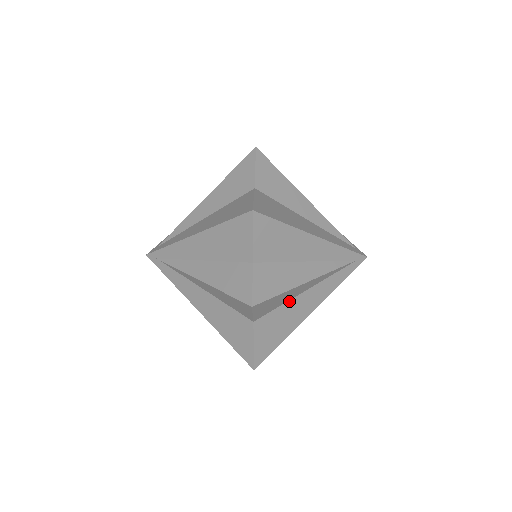
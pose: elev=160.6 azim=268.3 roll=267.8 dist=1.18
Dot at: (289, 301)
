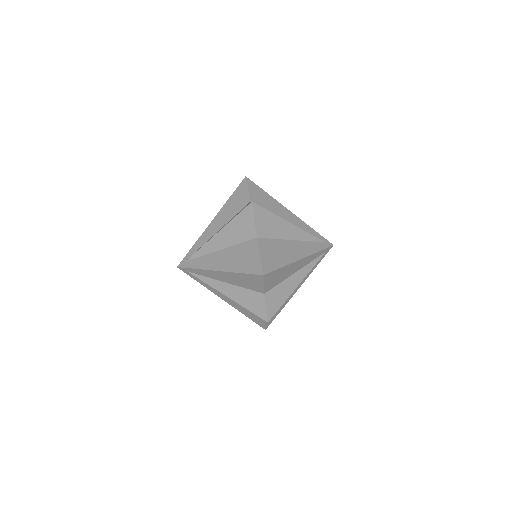
Dot at: occluded
